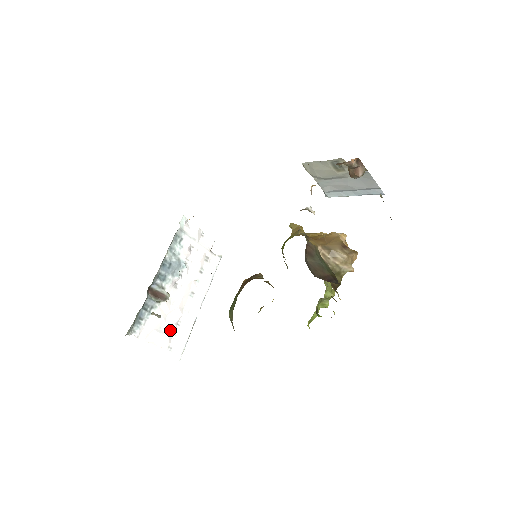
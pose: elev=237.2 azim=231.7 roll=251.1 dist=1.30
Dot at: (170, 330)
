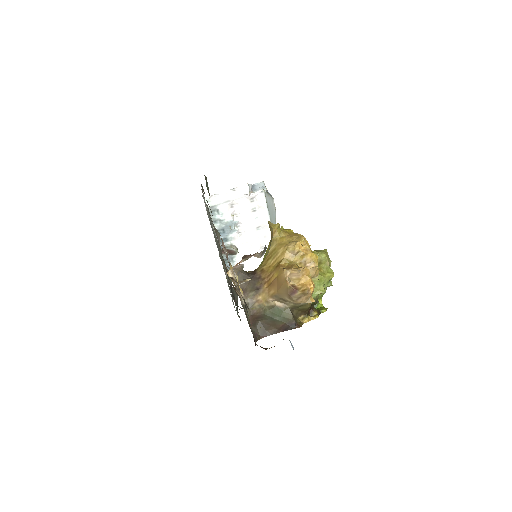
Dot at: occluded
